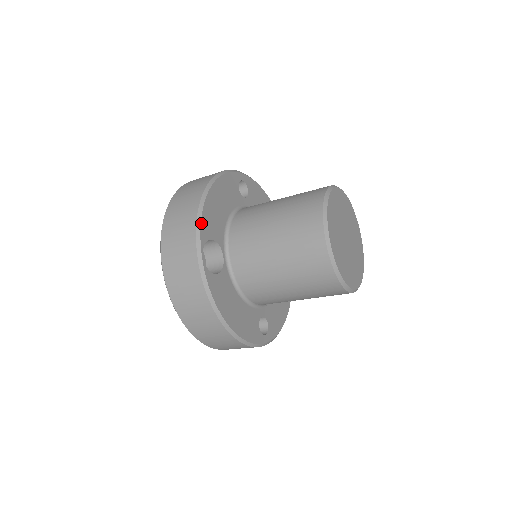
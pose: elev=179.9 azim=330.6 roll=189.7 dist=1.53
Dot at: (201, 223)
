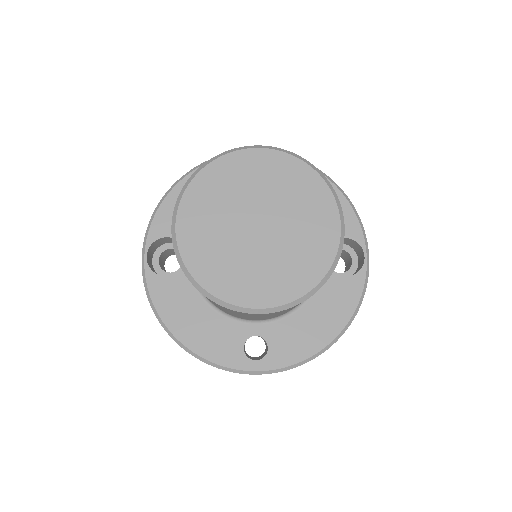
Dot at: (153, 220)
